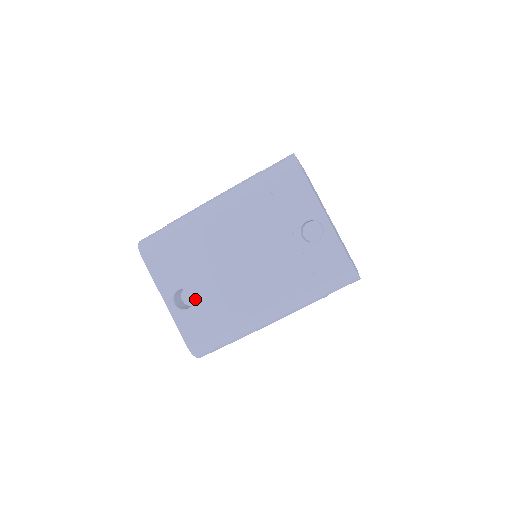
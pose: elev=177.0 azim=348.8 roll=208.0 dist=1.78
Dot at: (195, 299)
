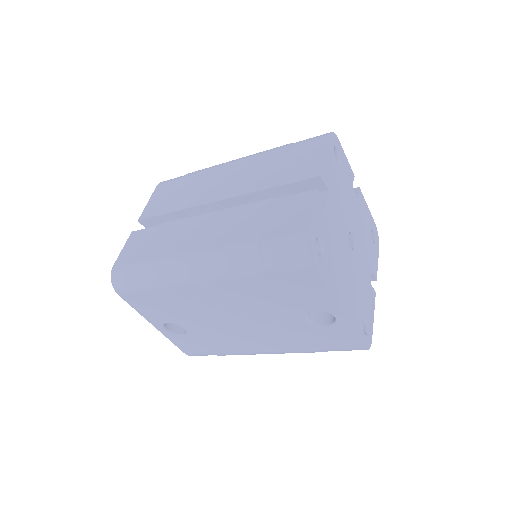
Dot at: (188, 332)
